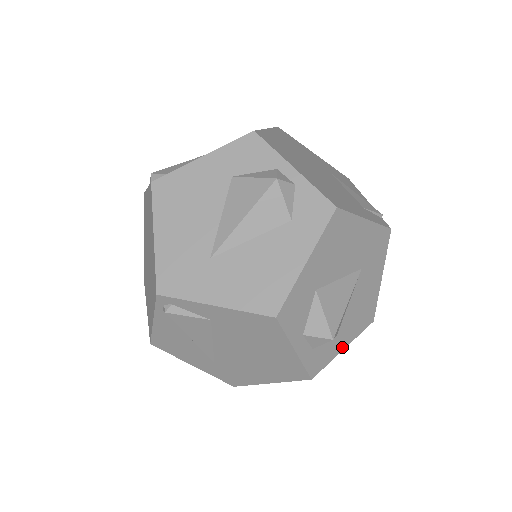
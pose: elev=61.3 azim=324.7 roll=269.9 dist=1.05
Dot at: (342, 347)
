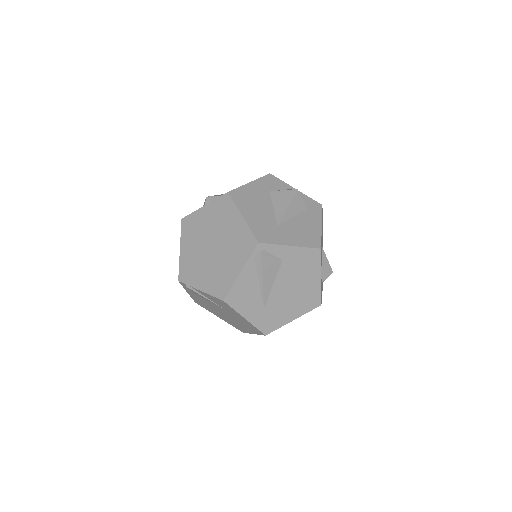
Dot at: occluded
